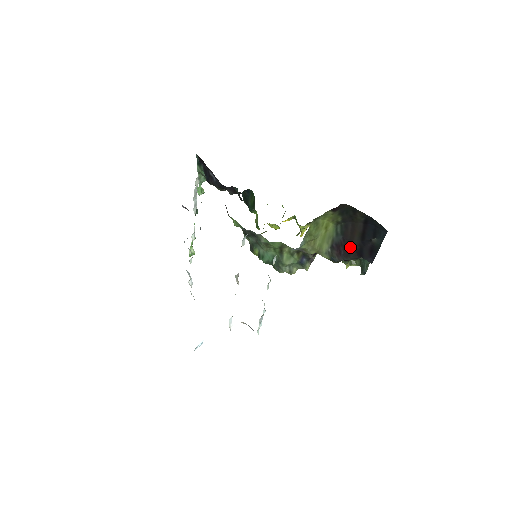
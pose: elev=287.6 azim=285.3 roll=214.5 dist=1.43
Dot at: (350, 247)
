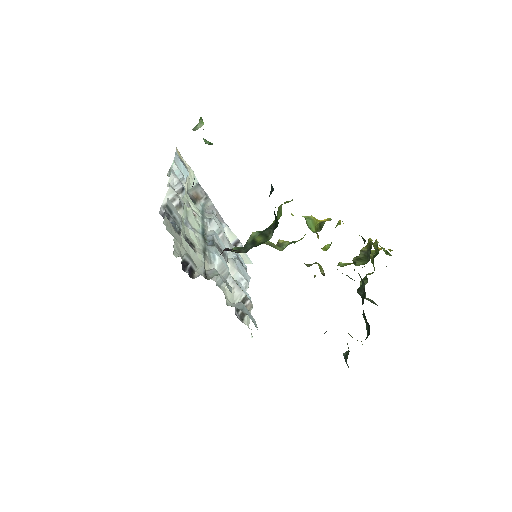
Dot at: occluded
